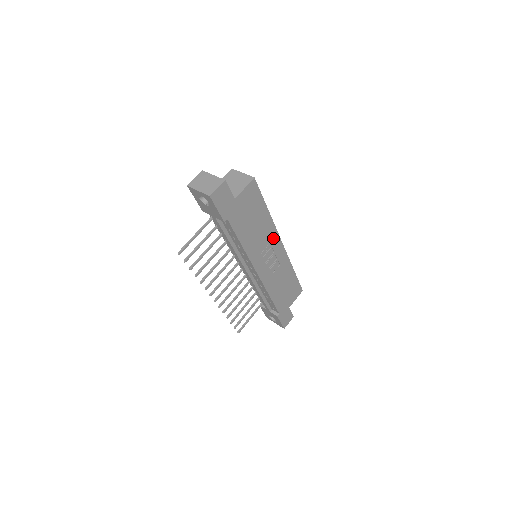
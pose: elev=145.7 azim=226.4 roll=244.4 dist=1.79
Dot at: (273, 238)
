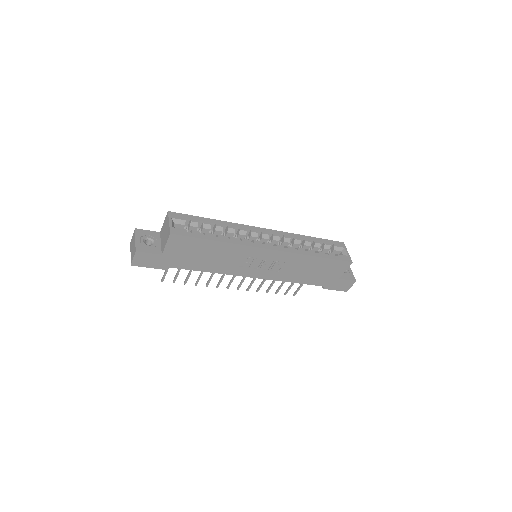
Dot at: (250, 252)
